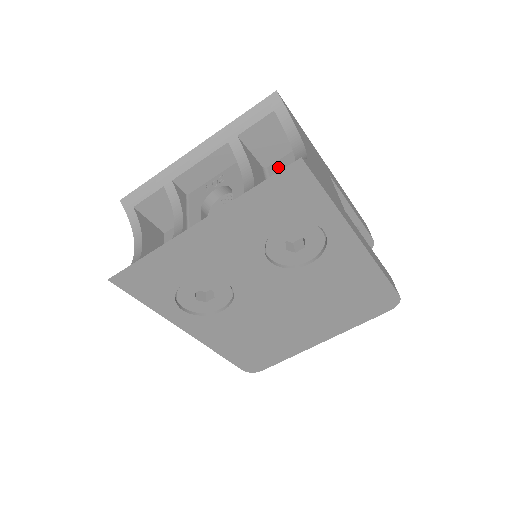
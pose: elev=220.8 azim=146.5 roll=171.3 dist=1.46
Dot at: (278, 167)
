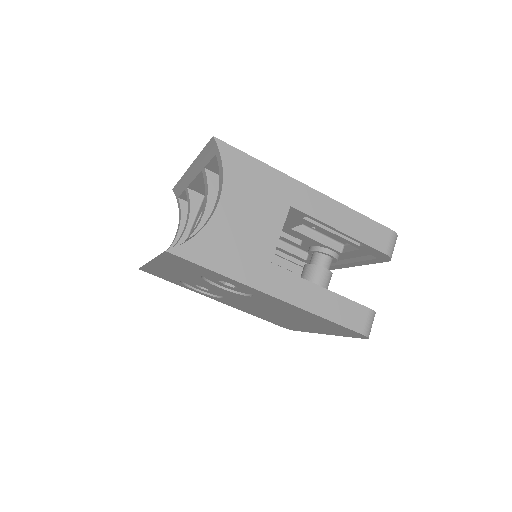
Dot at: occluded
